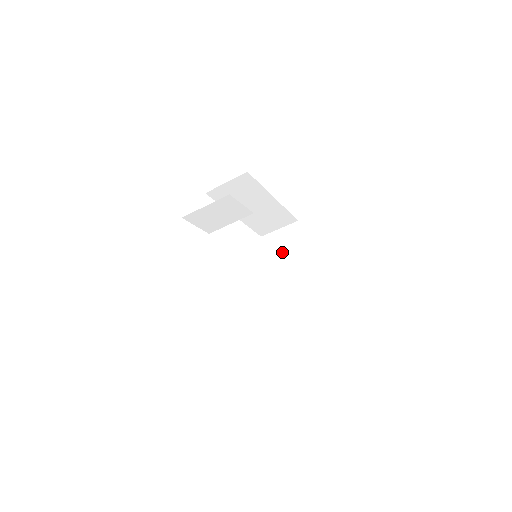
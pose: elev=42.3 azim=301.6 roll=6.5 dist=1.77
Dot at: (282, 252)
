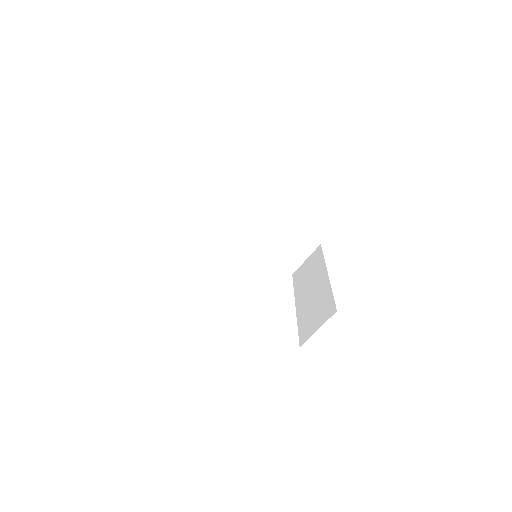
Dot at: (307, 275)
